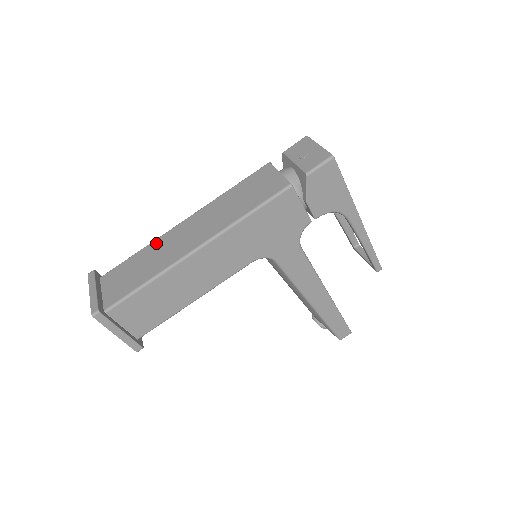
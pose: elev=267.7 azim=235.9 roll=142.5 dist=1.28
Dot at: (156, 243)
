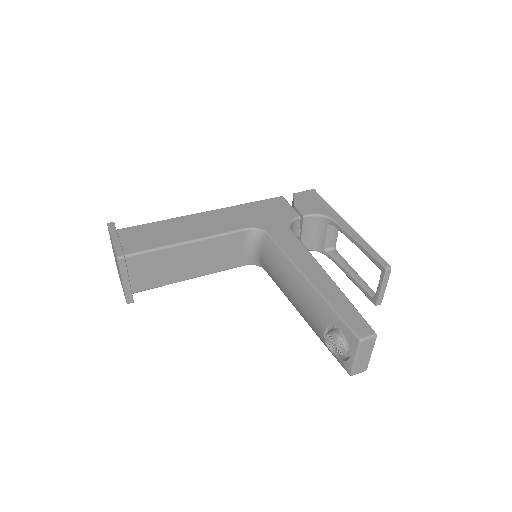
Dot at: occluded
